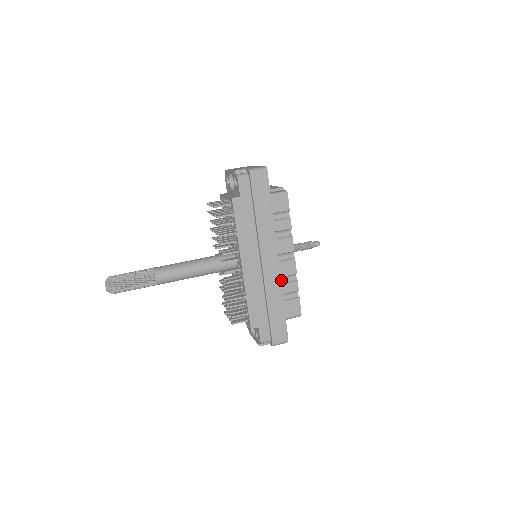
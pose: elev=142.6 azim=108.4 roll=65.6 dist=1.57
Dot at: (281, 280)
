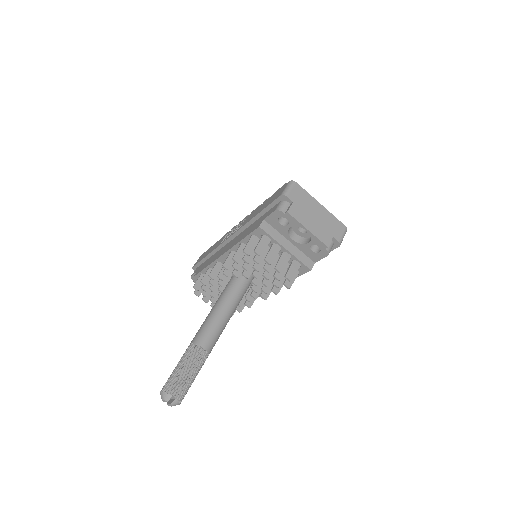
Dot at: occluded
